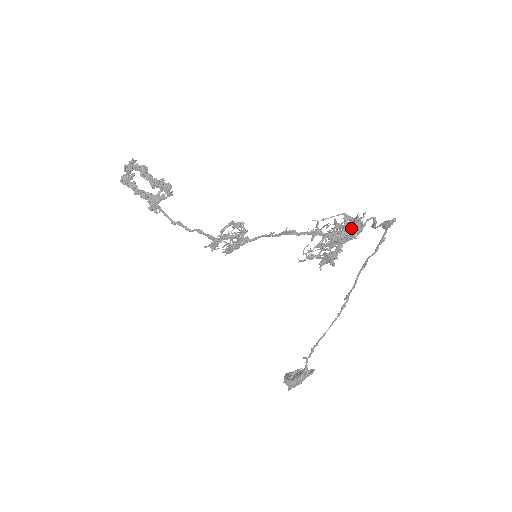
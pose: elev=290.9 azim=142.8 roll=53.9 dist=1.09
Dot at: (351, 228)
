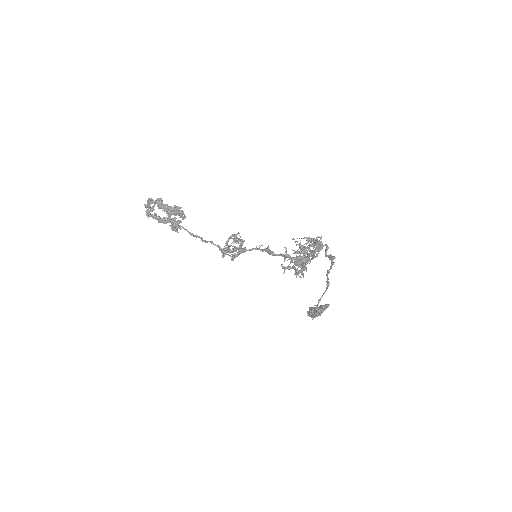
Dot at: (315, 245)
